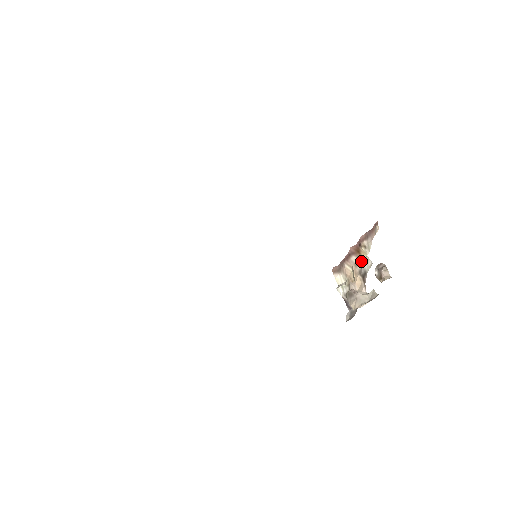
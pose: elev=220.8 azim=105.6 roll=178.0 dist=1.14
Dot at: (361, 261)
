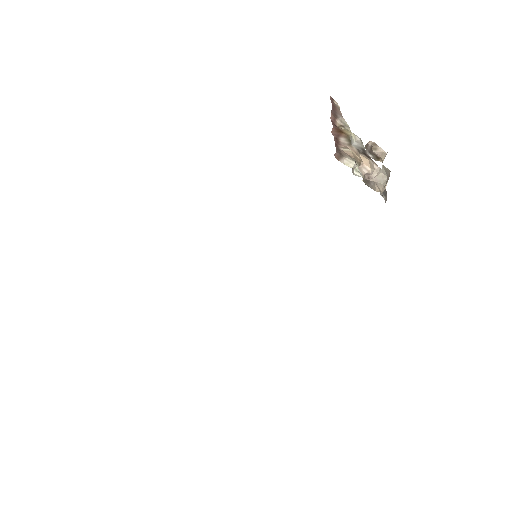
Dot at: occluded
